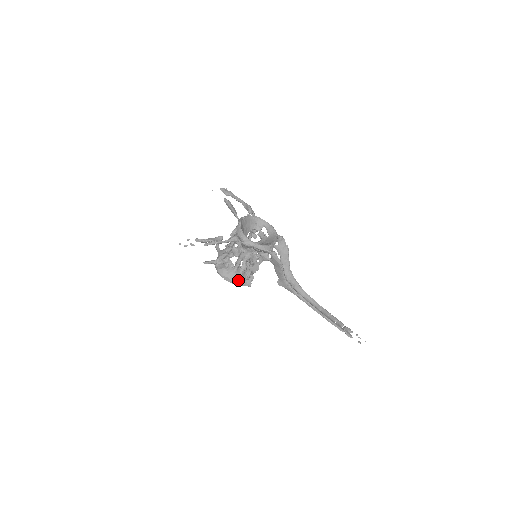
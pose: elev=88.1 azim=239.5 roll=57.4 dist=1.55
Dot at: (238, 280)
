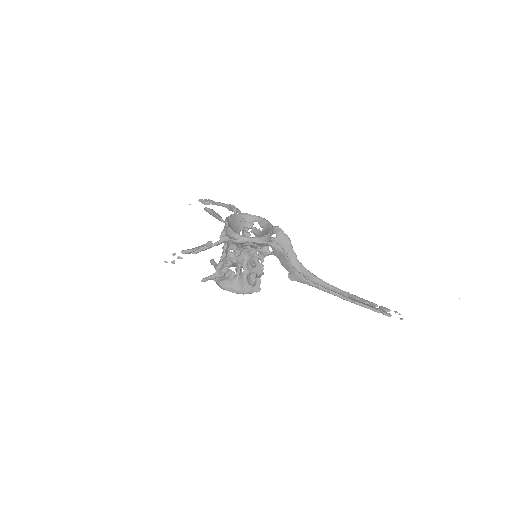
Dot at: (244, 288)
